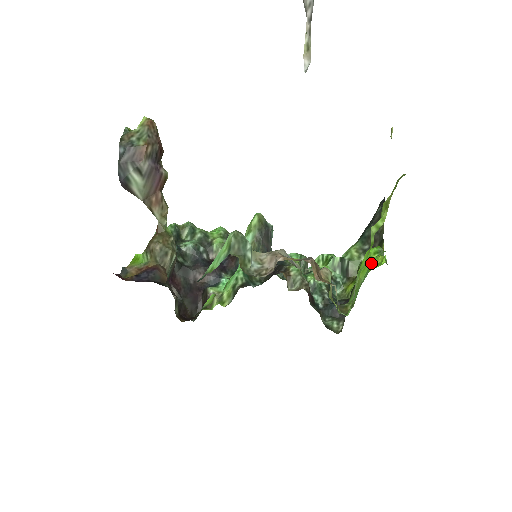
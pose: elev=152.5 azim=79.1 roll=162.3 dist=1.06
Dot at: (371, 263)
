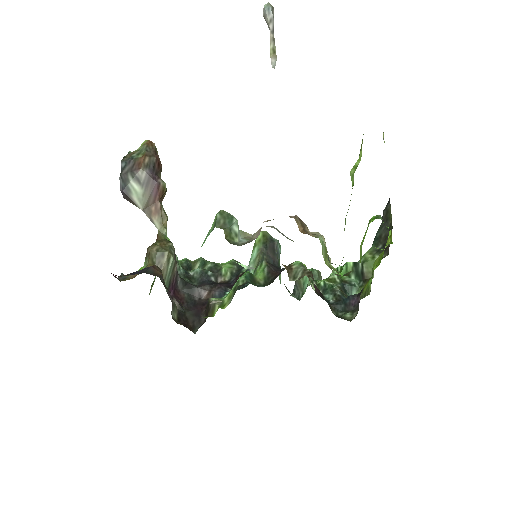
Dot at: (382, 252)
